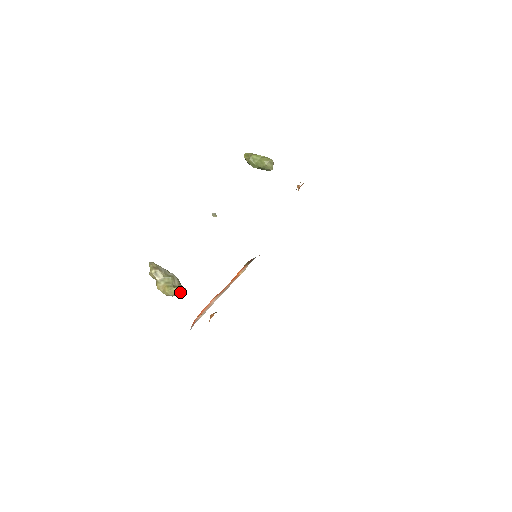
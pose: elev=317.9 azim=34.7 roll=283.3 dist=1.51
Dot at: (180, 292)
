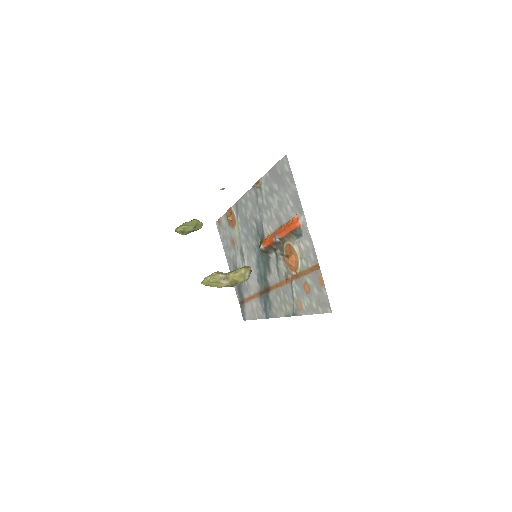
Dot at: occluded
